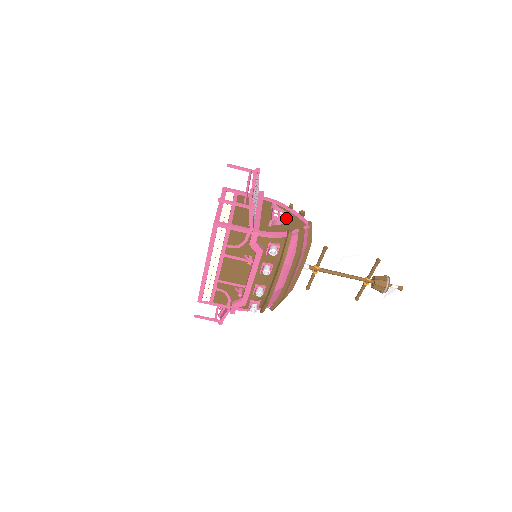
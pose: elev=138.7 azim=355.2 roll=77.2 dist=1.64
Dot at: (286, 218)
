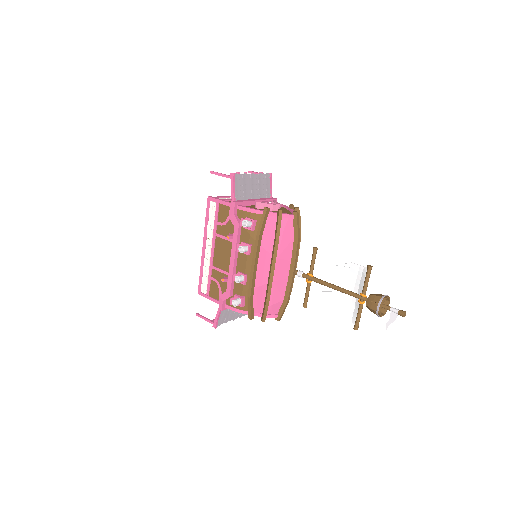
Dot at: (273, 204)
